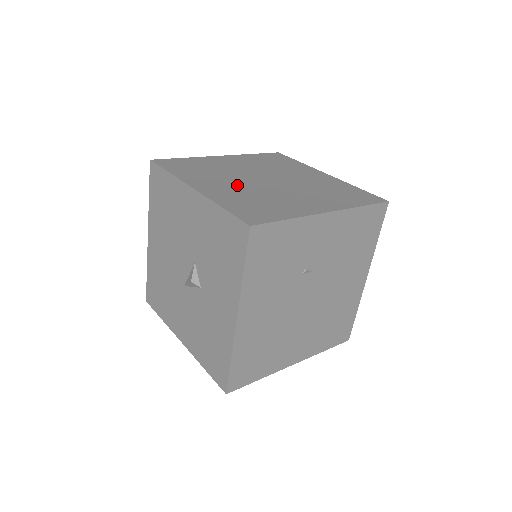
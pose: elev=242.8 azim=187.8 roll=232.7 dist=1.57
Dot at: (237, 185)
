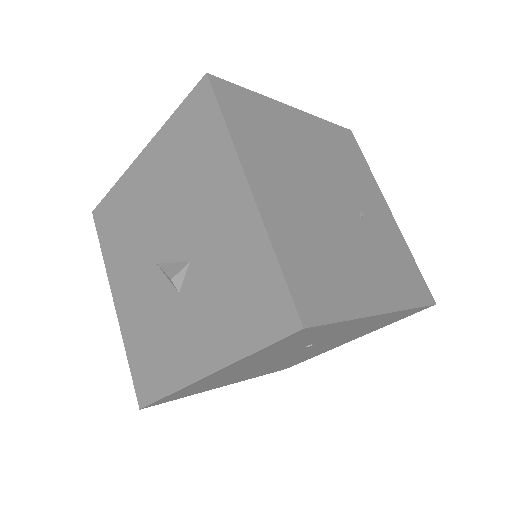
Dot at: (301, 201)
